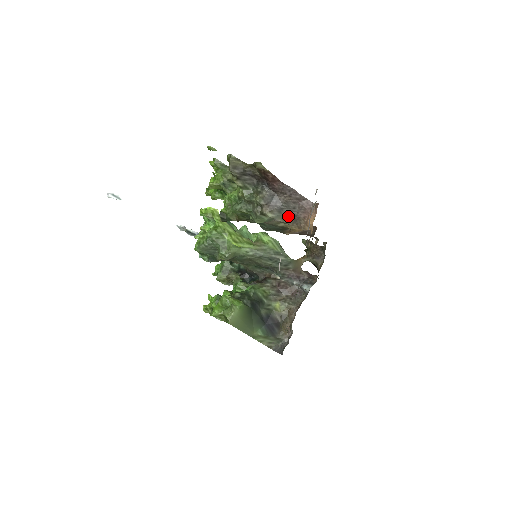
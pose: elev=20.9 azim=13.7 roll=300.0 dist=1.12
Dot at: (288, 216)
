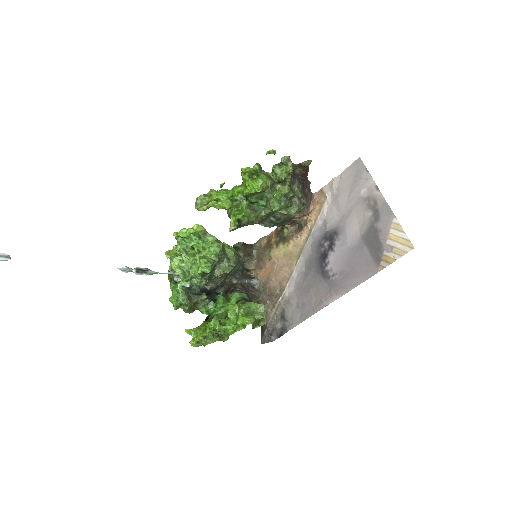
Dot at: occluded
